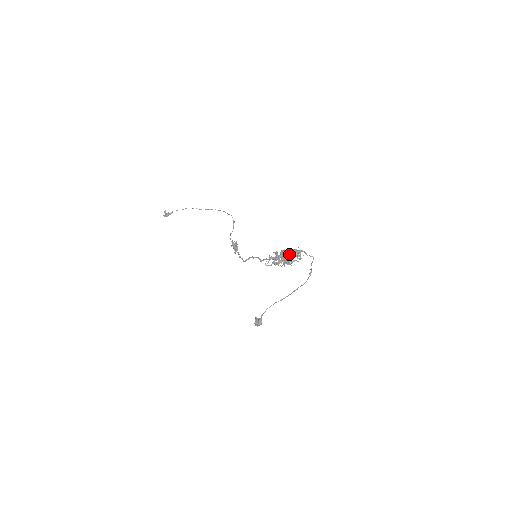
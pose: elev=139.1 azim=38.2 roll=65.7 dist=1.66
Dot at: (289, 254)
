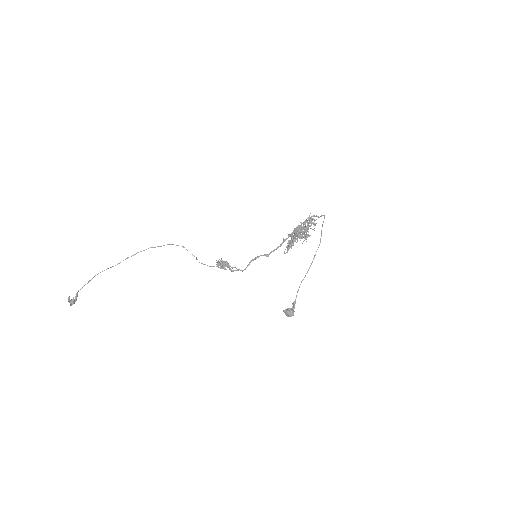
Dot at: (307, 227)
